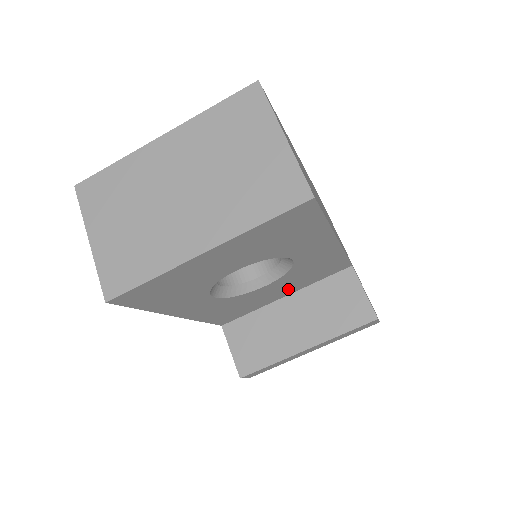
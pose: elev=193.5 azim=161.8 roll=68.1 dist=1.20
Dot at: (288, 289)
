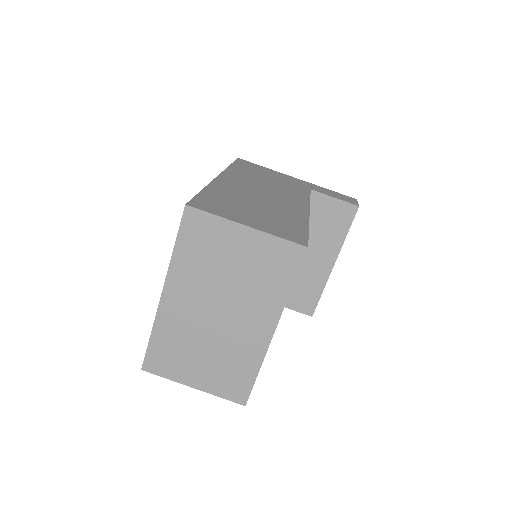
Dot at: occluded
